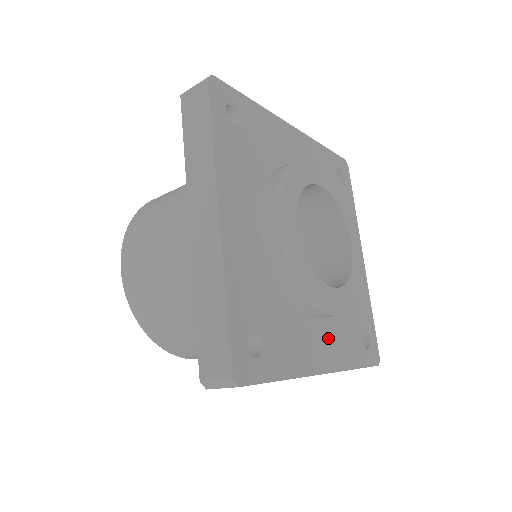
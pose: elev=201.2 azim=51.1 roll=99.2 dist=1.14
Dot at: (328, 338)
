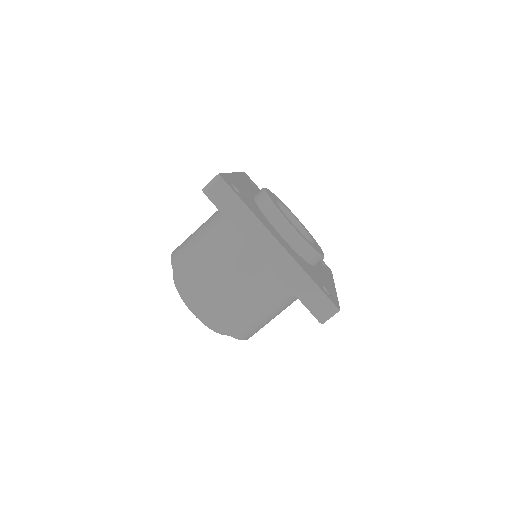
Dot at: (288, 247)
